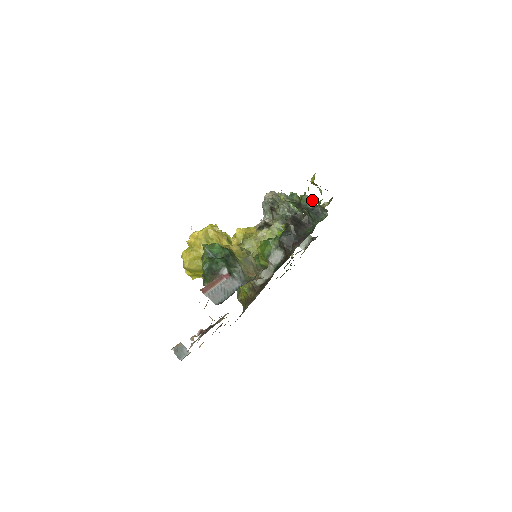
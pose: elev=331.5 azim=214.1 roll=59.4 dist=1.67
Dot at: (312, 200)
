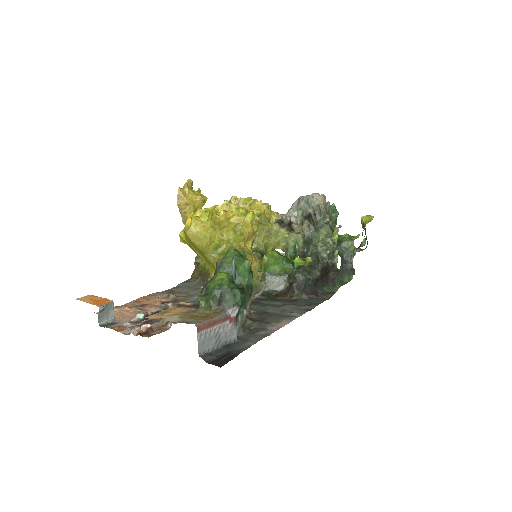
Dot at: (353, 252)
